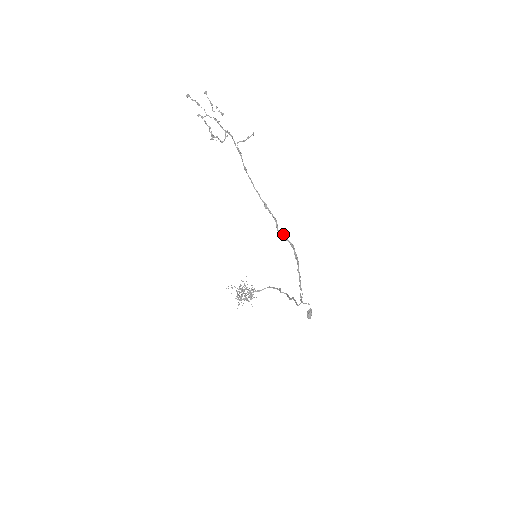
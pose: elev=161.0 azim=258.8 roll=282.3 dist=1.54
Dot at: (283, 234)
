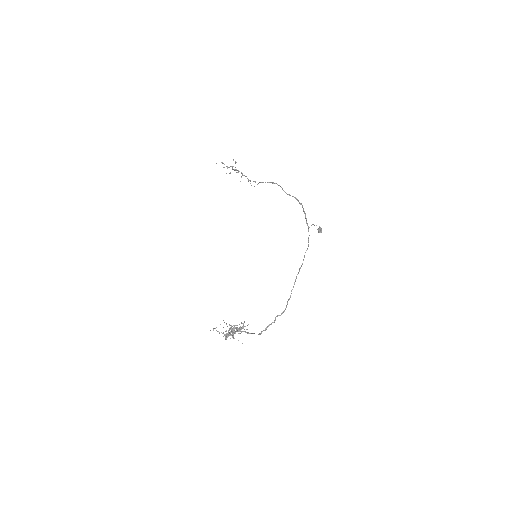
Dot at: (288, 194)
